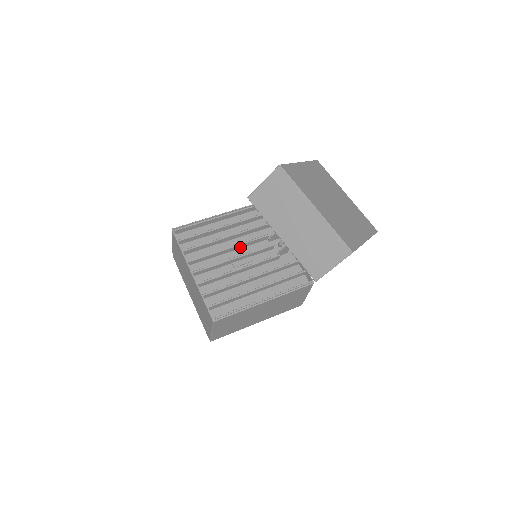
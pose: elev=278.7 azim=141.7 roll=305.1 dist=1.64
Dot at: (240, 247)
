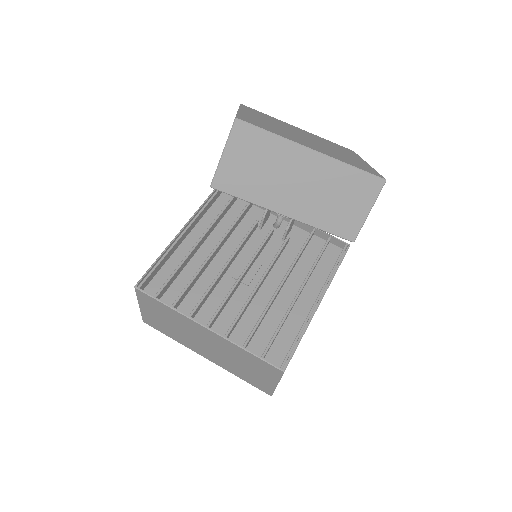
Dot at: (235, 256)
